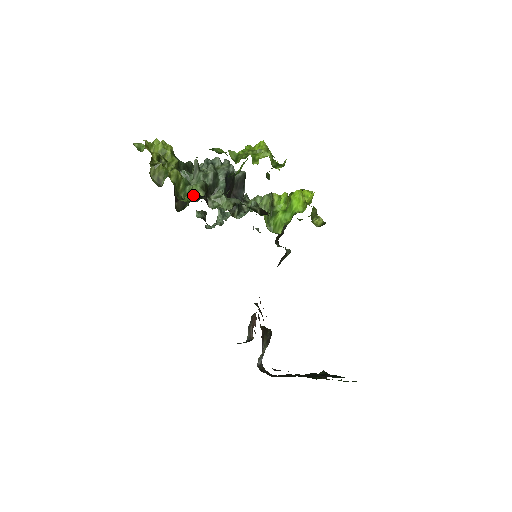
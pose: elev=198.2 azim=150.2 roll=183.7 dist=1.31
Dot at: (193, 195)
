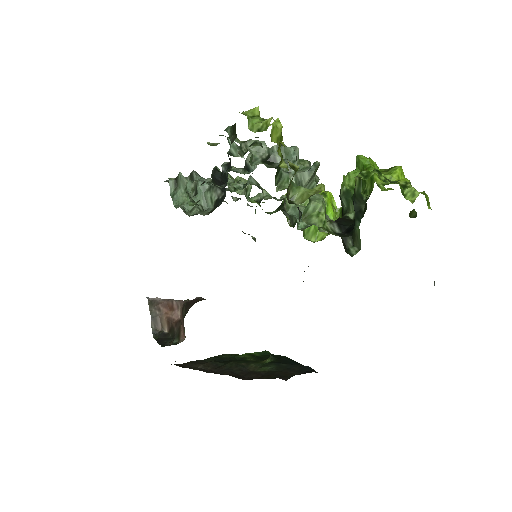
Dot at: occluded
